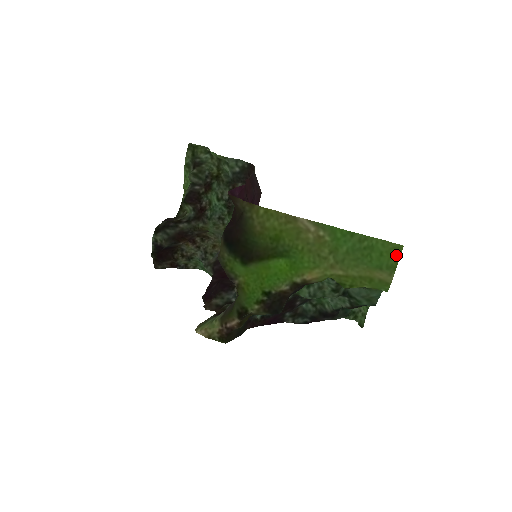
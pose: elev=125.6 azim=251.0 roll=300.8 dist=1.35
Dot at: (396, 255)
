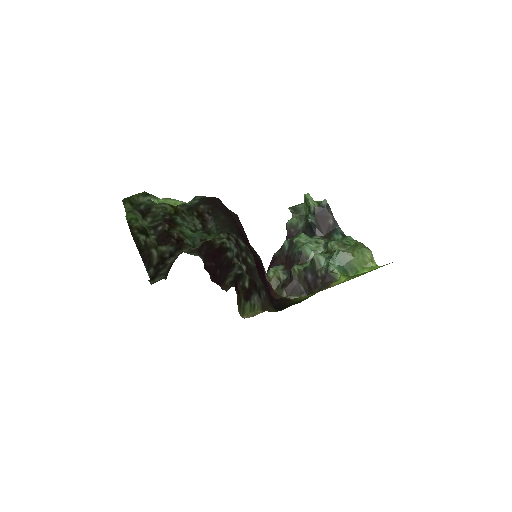
Dot at: occluded
